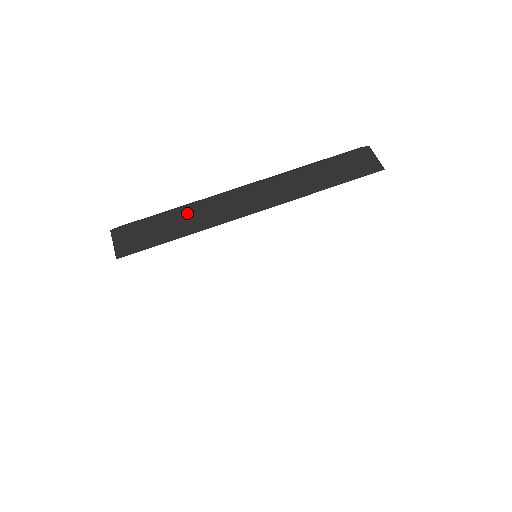
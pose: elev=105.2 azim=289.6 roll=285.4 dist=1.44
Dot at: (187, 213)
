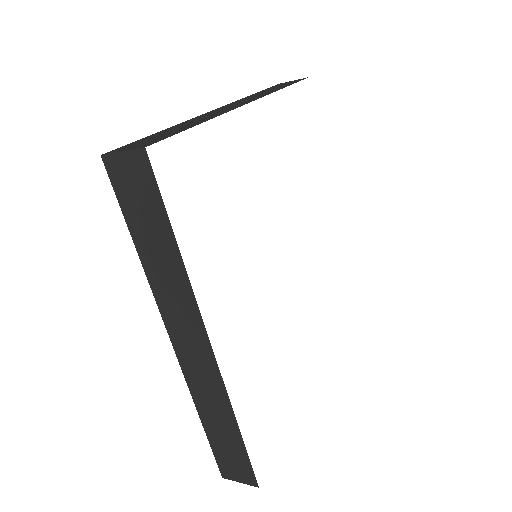
Dot at: (184, 123)
